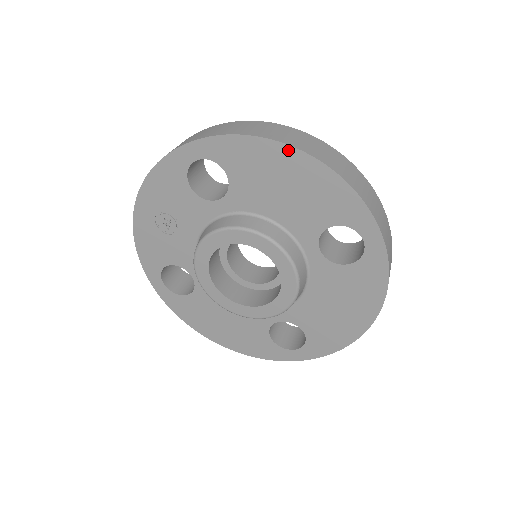
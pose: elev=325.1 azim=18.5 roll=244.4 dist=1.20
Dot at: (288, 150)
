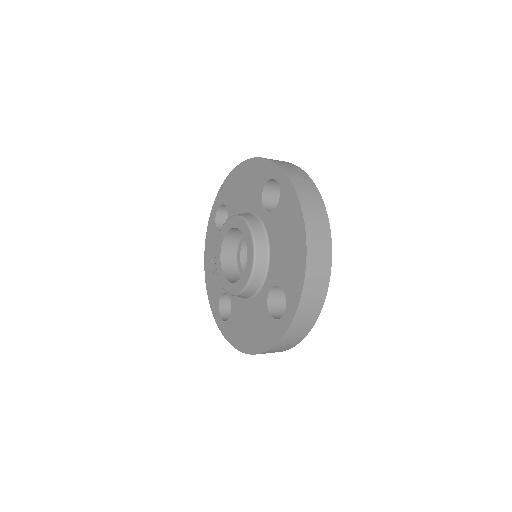
Dot at: (238, 168)
